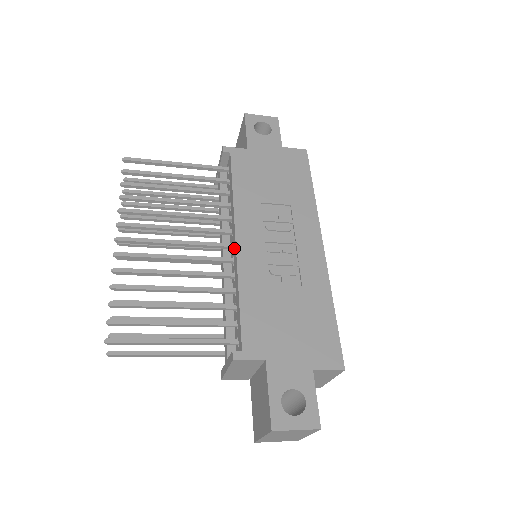
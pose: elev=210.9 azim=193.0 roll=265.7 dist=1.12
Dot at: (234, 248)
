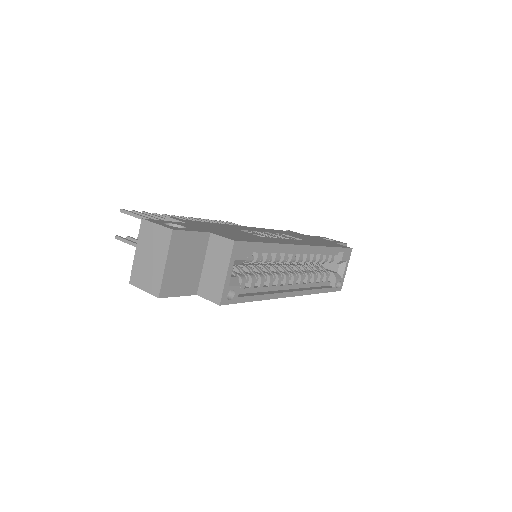
Dot at: occluded
